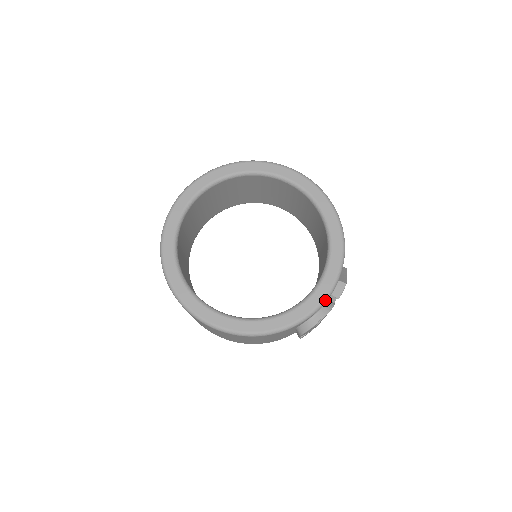
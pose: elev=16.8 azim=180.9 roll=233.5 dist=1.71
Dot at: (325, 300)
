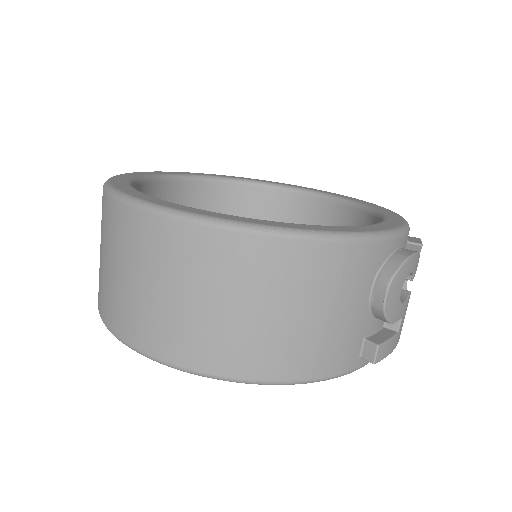
Dot at: (406, 228)
